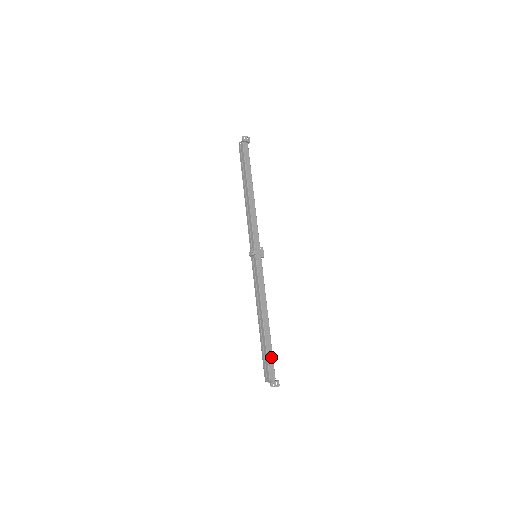
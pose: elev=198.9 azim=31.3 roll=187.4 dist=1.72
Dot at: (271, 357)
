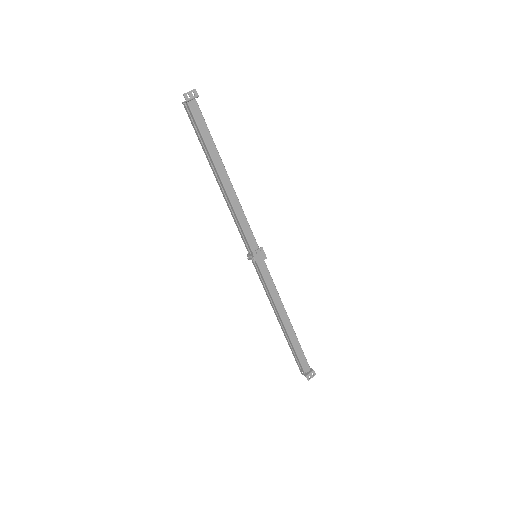
Dot at: (301, 353)
